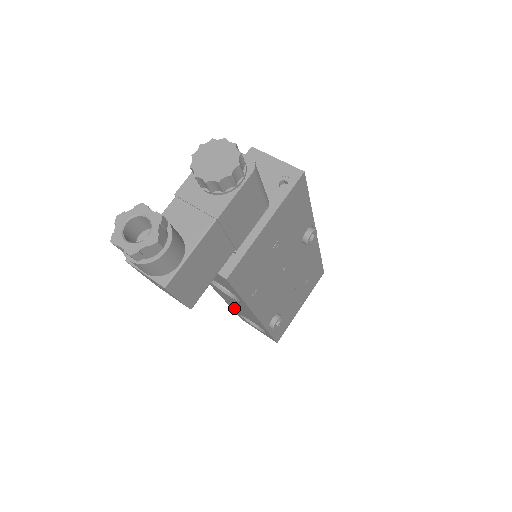
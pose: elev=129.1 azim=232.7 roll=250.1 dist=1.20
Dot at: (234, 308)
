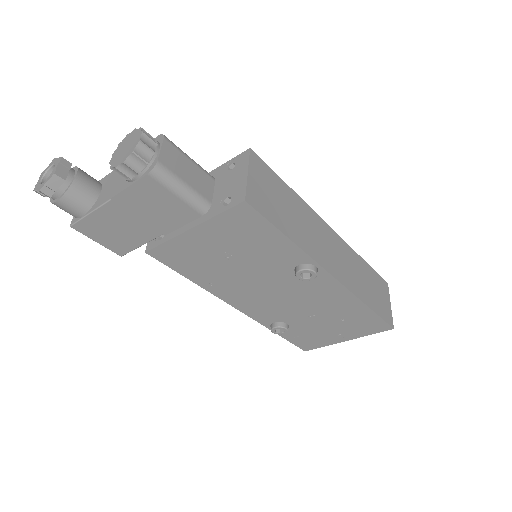
Dot at: occluded
